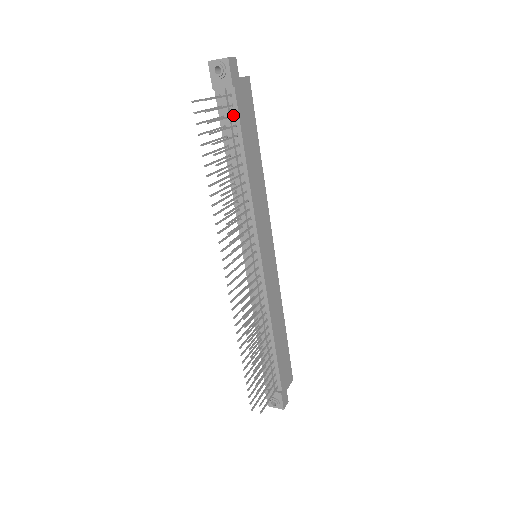
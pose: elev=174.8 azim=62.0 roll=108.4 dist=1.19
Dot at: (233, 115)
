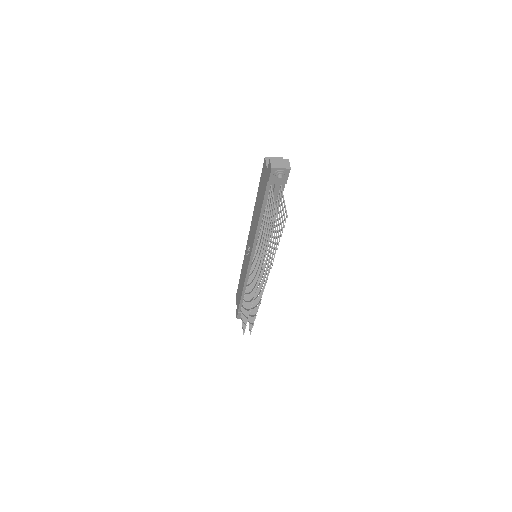
Dot at: (279, 197)
